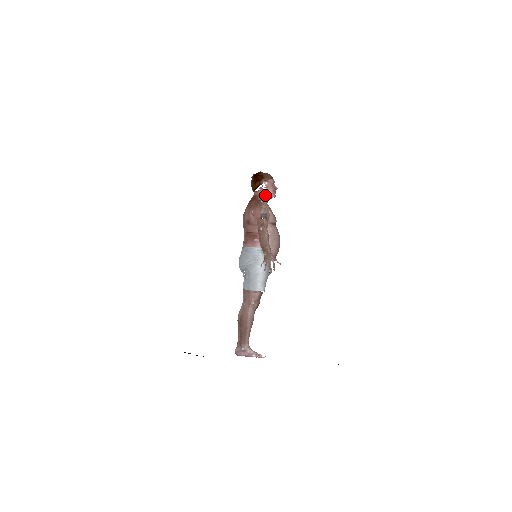
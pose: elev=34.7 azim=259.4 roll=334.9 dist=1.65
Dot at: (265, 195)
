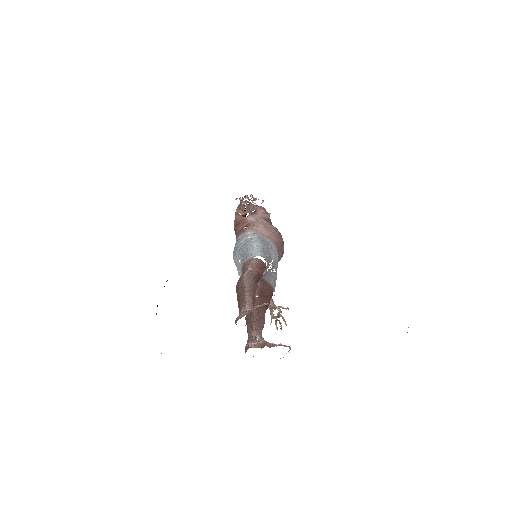
Dot at: occluded
